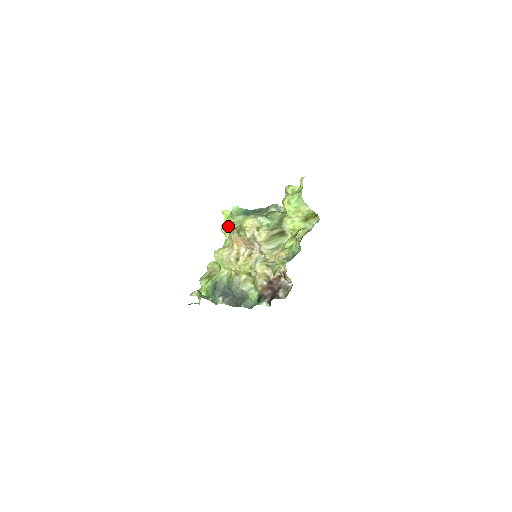
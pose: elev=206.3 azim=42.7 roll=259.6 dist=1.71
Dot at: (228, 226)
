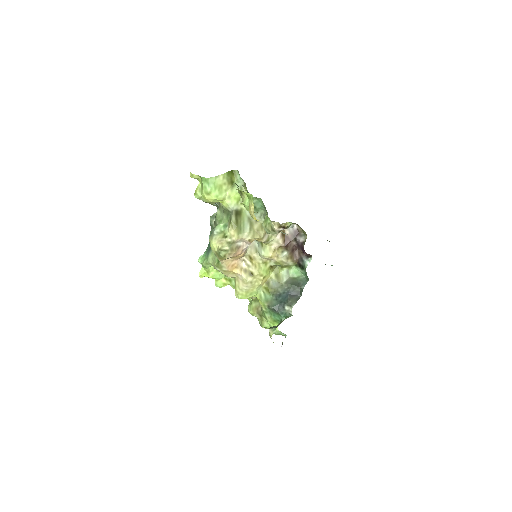
Dot at: (216, 275)
